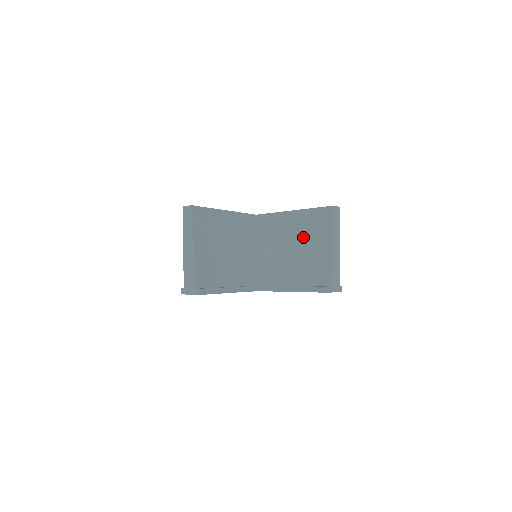
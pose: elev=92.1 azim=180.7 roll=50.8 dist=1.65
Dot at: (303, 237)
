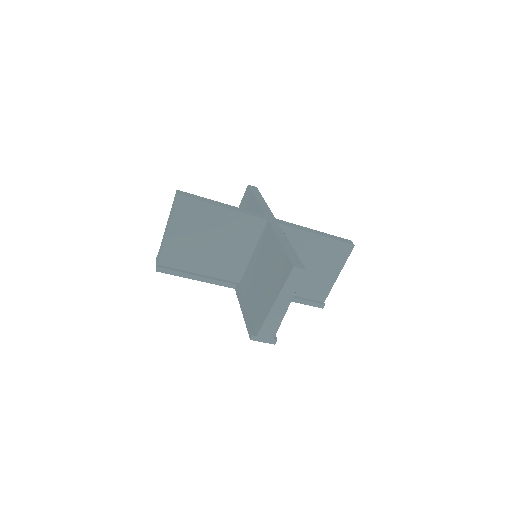
Dot at: (270, 273)
